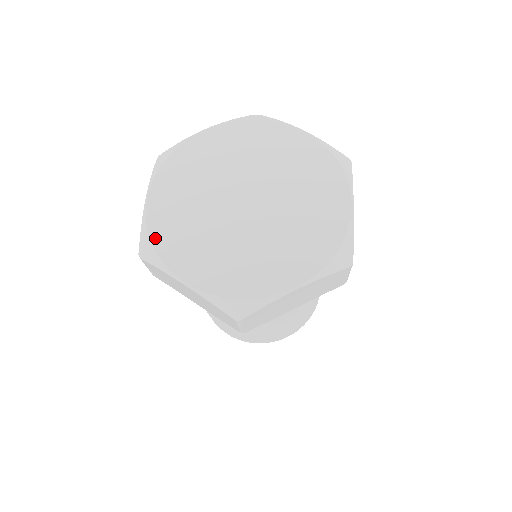
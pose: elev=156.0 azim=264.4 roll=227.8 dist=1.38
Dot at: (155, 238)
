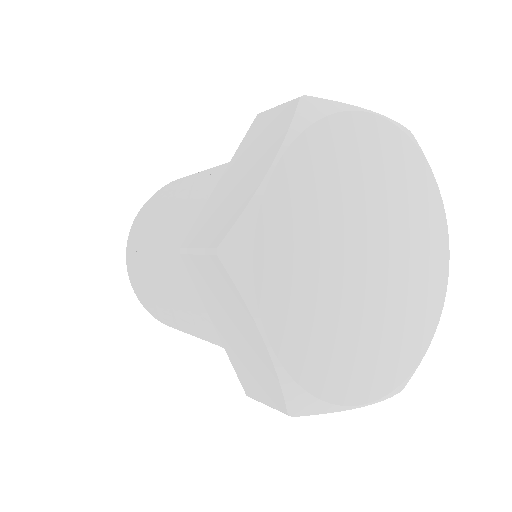
Dot at: (312, 386)
